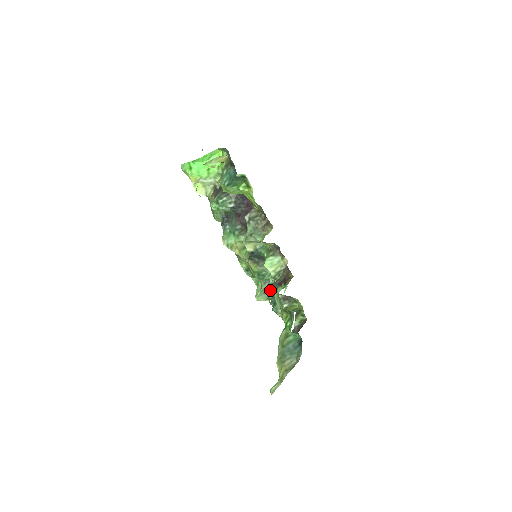
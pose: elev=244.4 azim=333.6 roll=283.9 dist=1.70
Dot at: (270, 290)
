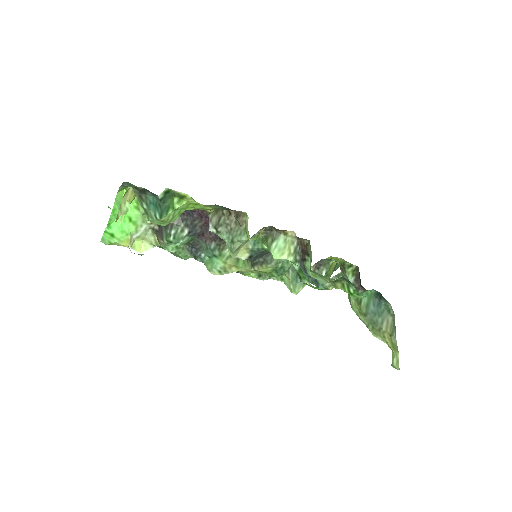
Dot at: (304, 277)
